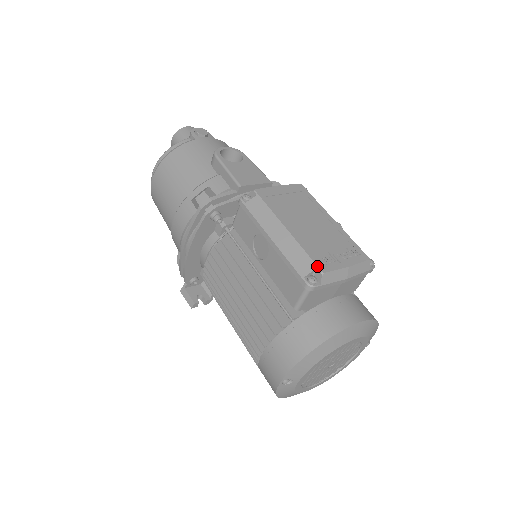
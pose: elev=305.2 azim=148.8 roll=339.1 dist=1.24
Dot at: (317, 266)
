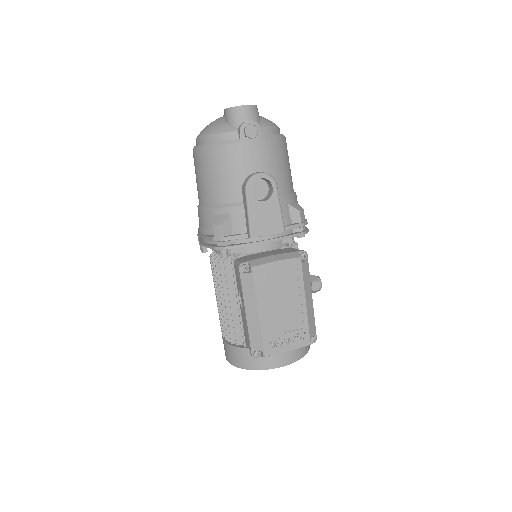
Dot at: (263, 350)
